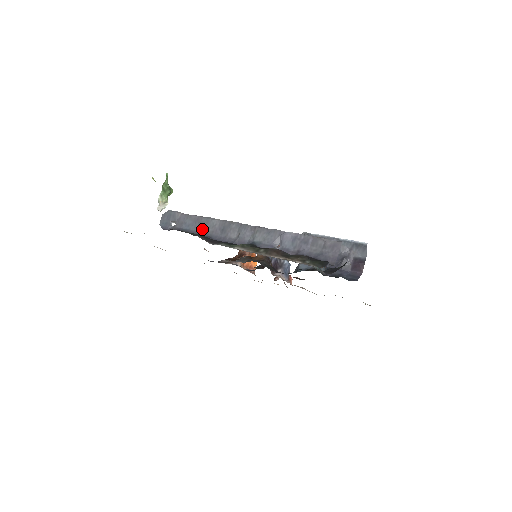
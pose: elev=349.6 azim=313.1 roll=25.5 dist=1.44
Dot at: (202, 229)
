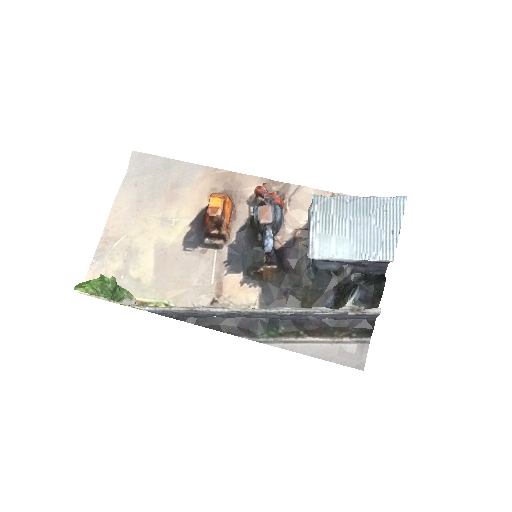
Dot at: (211, 315)
